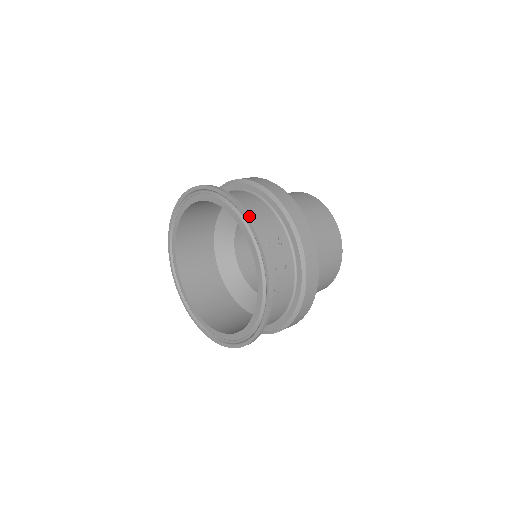
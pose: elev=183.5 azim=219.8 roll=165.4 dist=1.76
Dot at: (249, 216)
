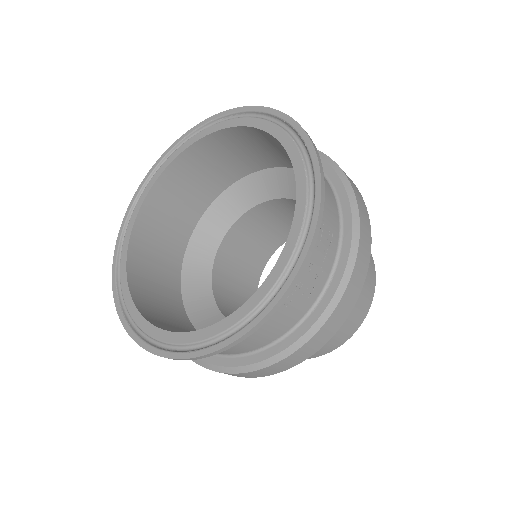
Dot at: (322, 168)
